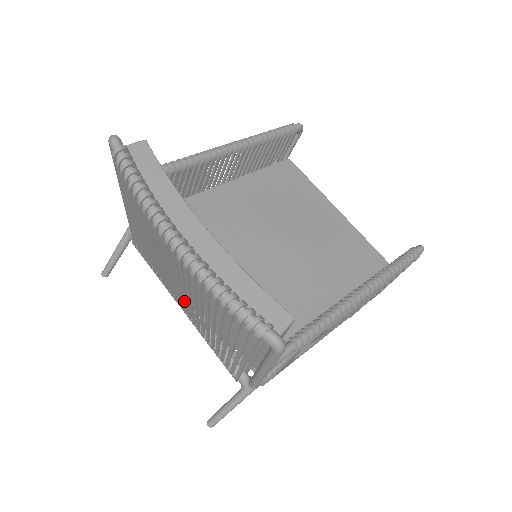
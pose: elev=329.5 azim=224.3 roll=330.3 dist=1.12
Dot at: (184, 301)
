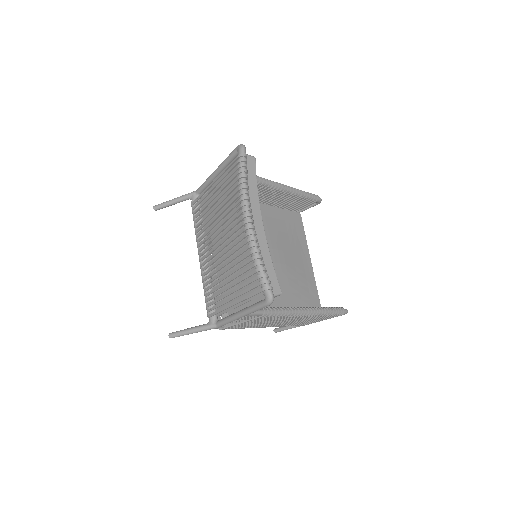
Dot at: (210, 253)
